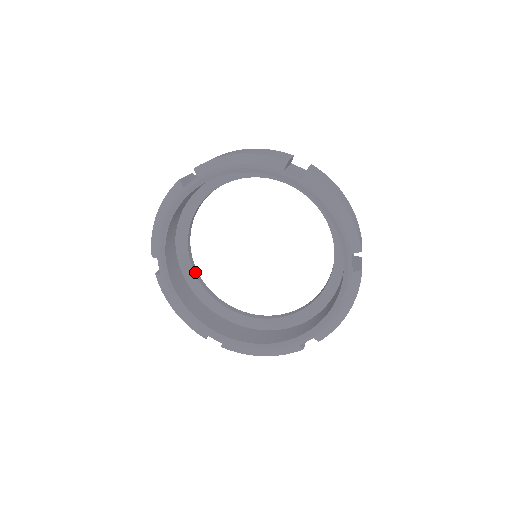
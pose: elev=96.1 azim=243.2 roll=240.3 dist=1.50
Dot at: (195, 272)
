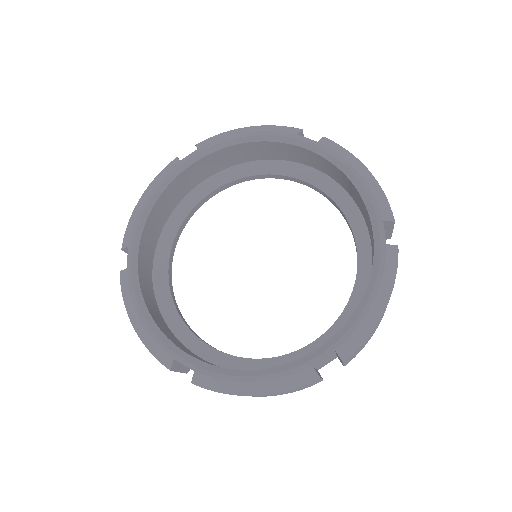
Dot at: (172, 294)
